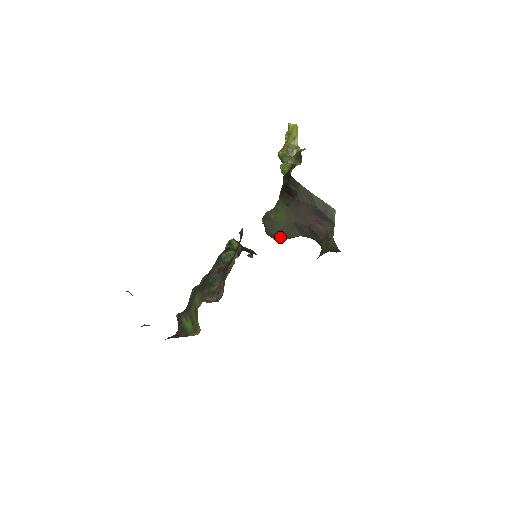
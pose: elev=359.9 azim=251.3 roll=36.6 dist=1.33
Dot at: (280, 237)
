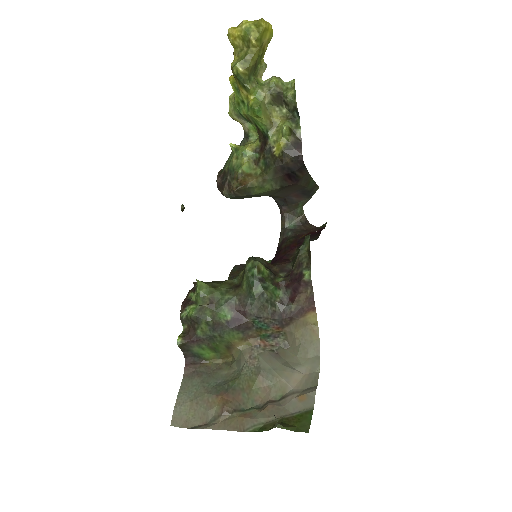
Dot at: occluded
